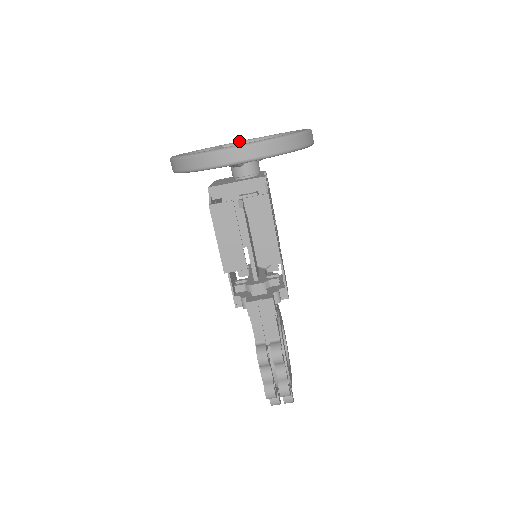
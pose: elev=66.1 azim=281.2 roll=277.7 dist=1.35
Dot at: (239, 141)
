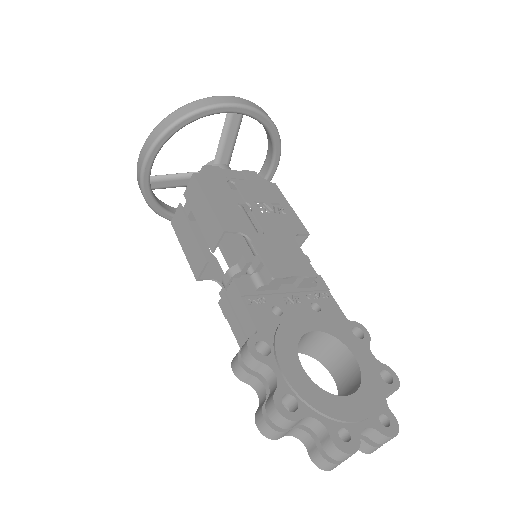
Dot at: (259, 173)
